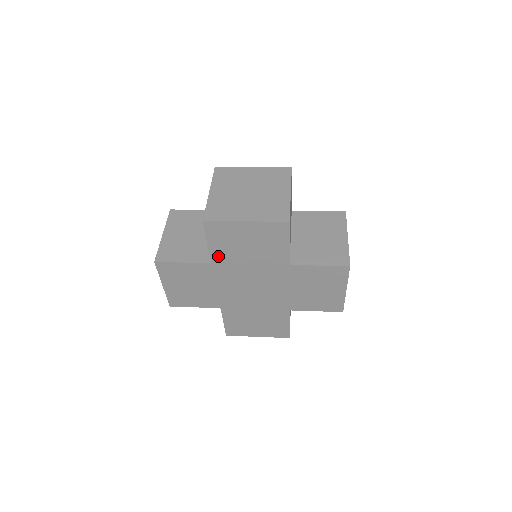
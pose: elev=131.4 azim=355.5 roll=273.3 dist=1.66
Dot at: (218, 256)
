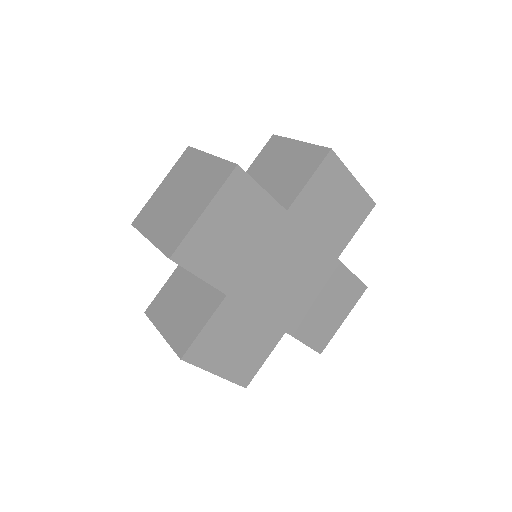
Dot at: (223, 280)
